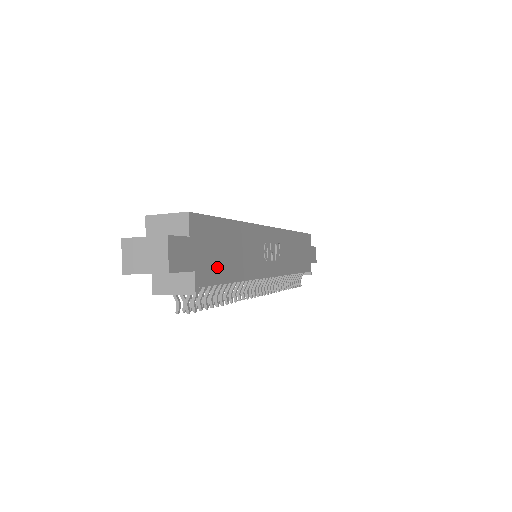
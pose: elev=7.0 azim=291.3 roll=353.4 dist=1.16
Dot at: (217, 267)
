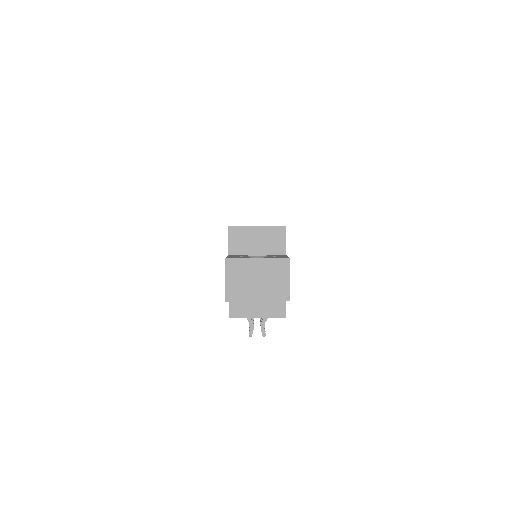
Dot at: occluded
